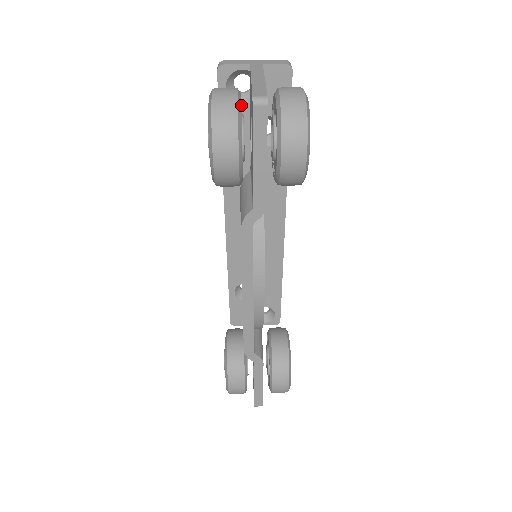
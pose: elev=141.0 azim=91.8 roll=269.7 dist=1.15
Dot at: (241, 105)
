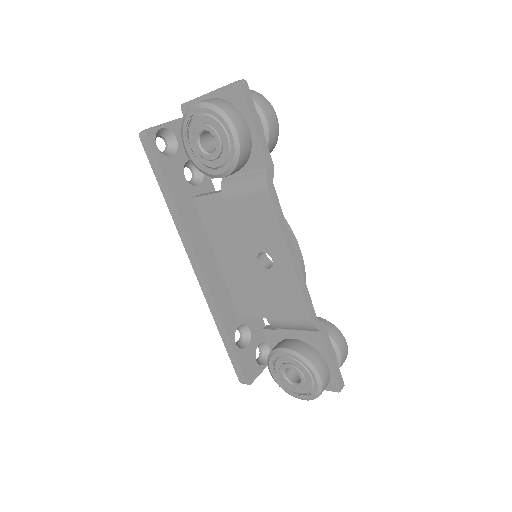
Dot at: occluded
